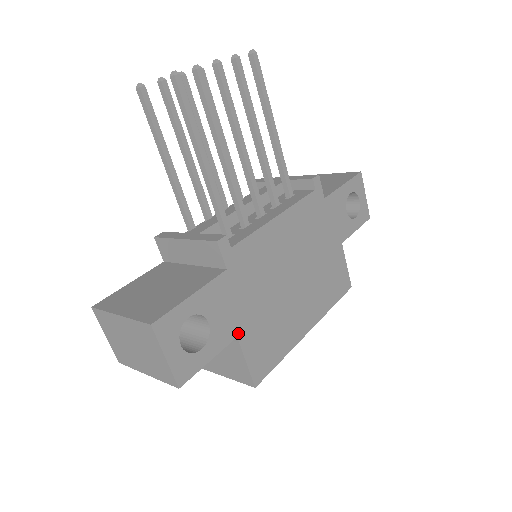
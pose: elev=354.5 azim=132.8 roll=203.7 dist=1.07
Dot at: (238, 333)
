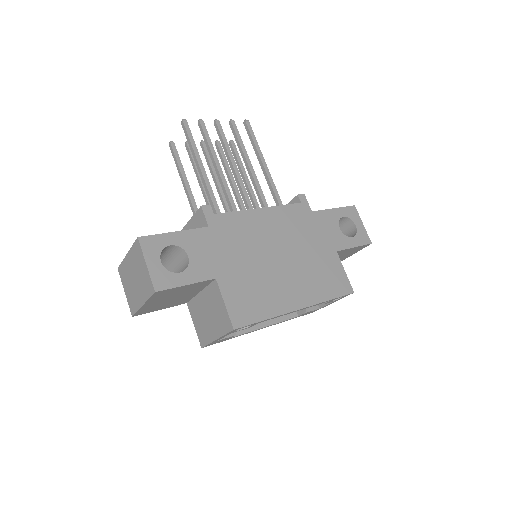
Dot at: (217, 276)
